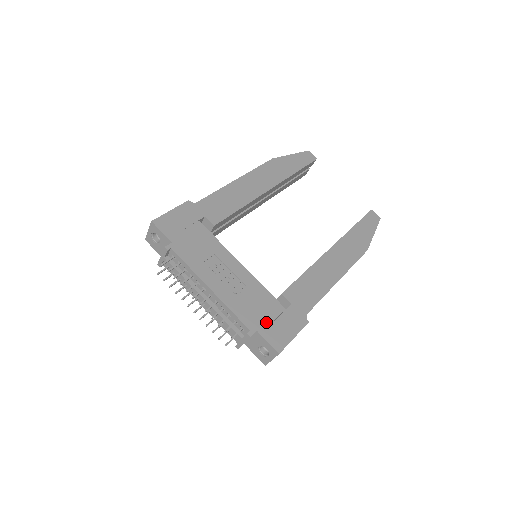
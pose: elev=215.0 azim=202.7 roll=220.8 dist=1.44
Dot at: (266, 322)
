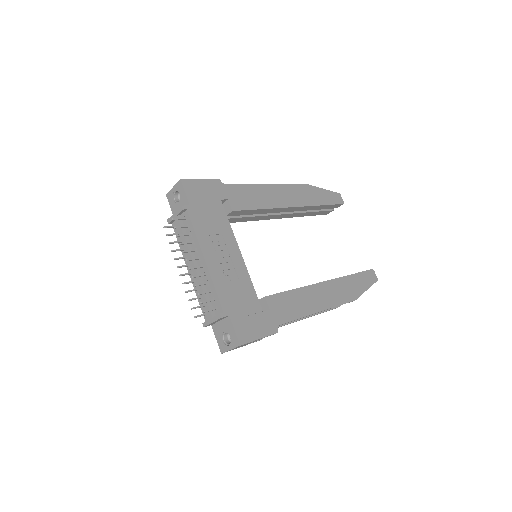
Dot at: (241, 313)
